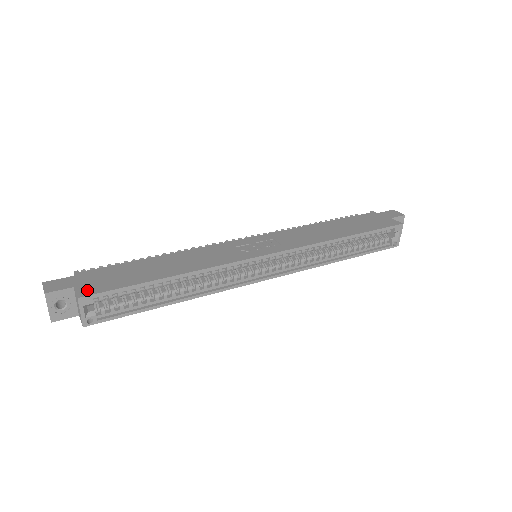
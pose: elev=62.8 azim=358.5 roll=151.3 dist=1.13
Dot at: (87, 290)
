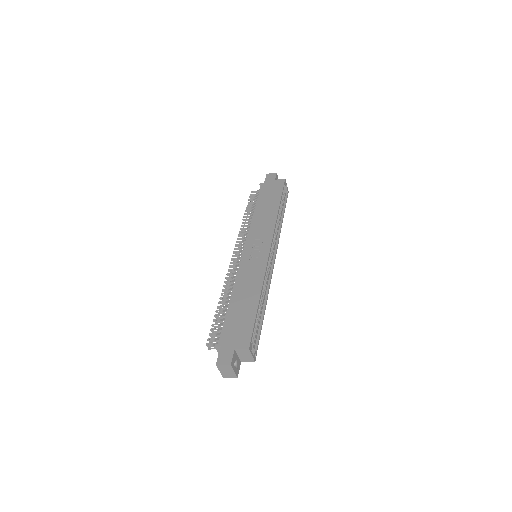
Dot at: (244, 343)
